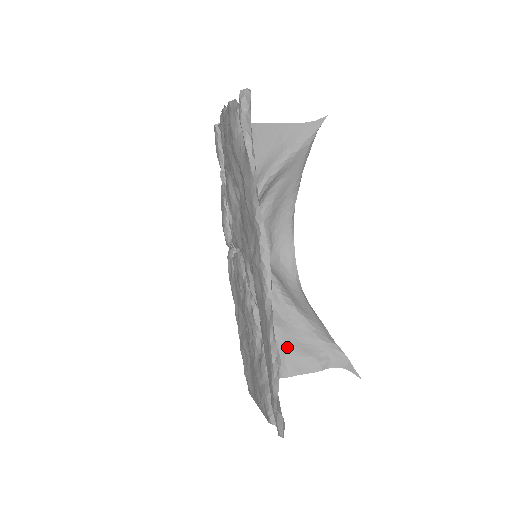
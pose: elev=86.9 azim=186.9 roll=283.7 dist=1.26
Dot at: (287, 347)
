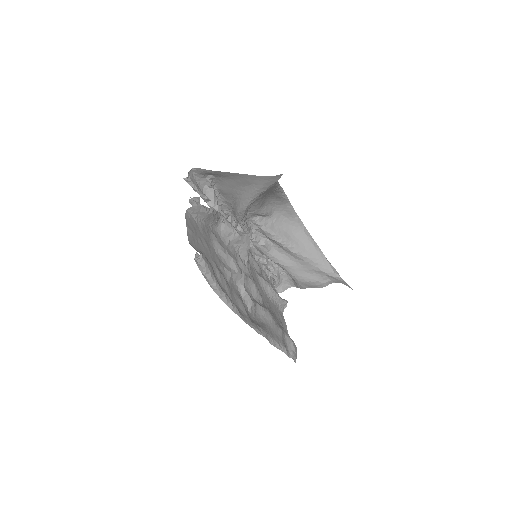
Dot at: (298, 277)
